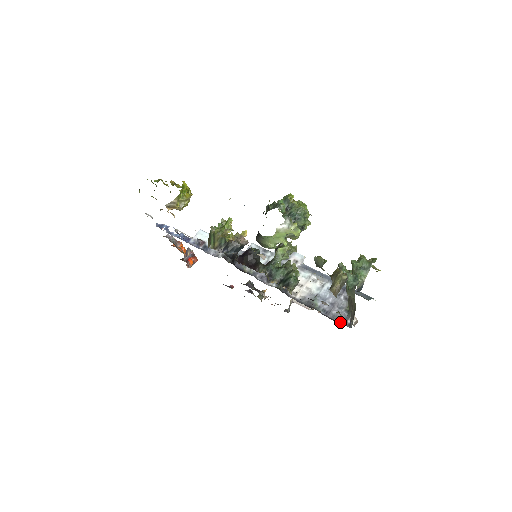
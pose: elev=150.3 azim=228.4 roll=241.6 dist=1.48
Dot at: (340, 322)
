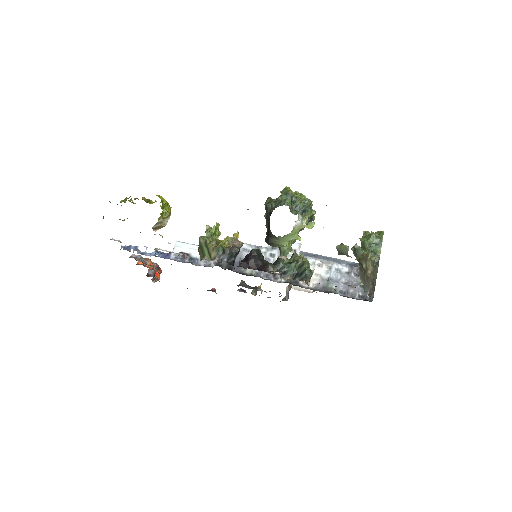
Dot at: (361, 299)
